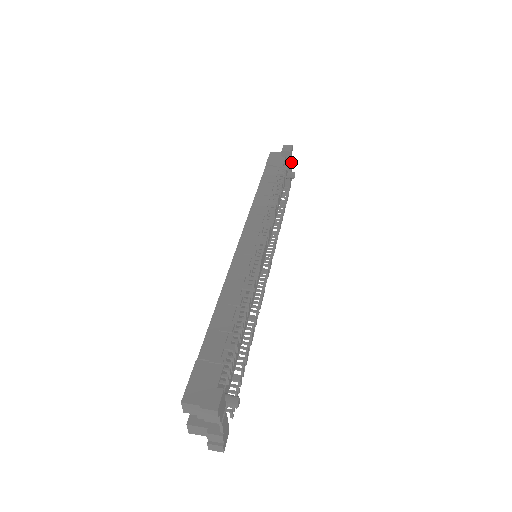
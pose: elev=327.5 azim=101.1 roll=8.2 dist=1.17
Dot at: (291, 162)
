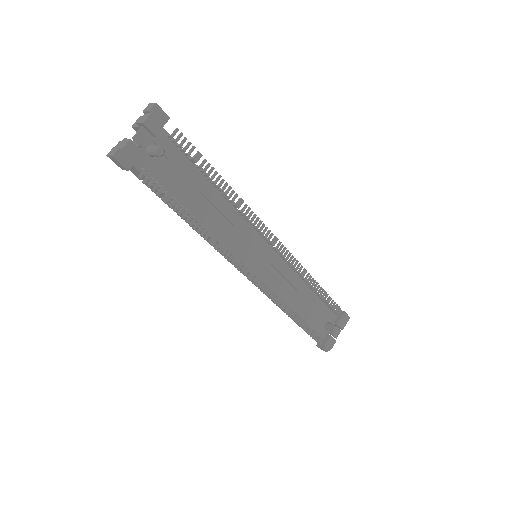
Dot at: (340, 327)
